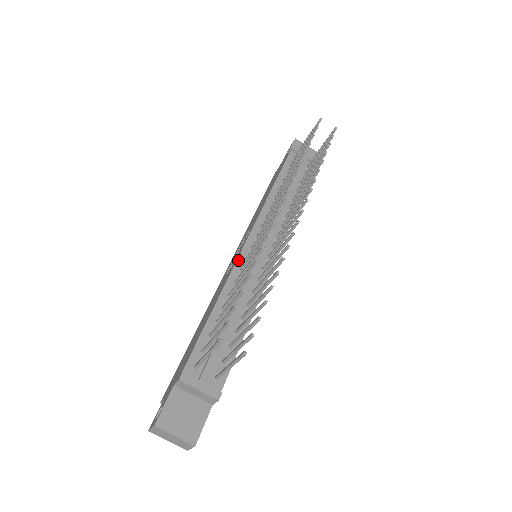
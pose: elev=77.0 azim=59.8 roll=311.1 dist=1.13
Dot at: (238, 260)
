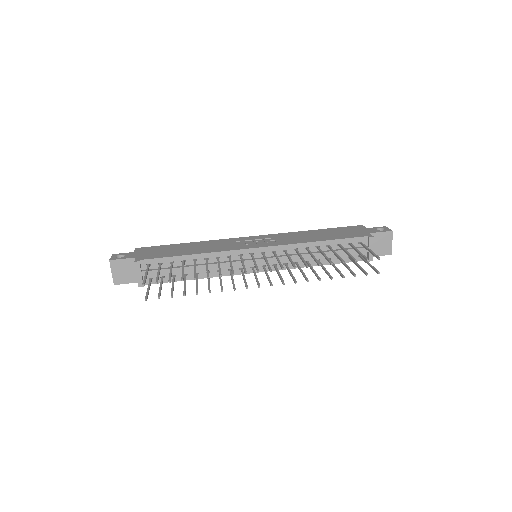
Dot at: (236, 251)
